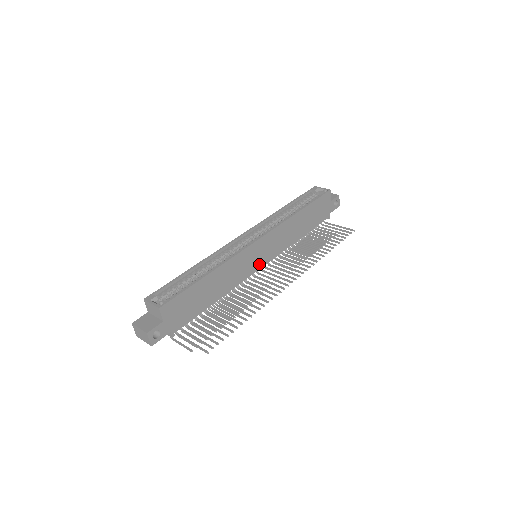
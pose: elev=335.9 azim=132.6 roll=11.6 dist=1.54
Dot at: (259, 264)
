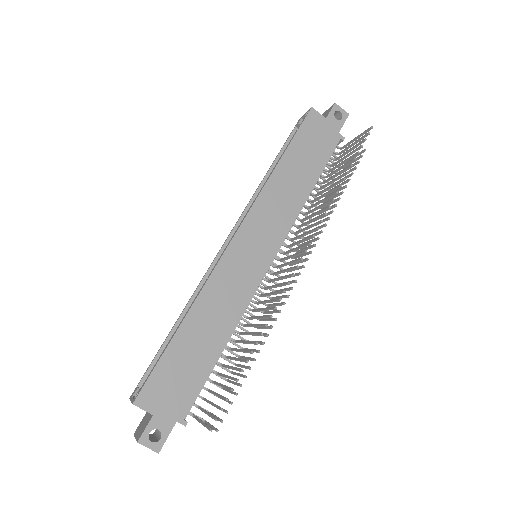
Dot at: (262, 263)
